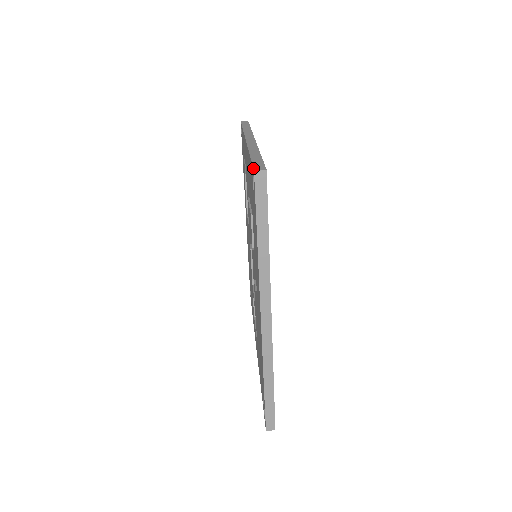
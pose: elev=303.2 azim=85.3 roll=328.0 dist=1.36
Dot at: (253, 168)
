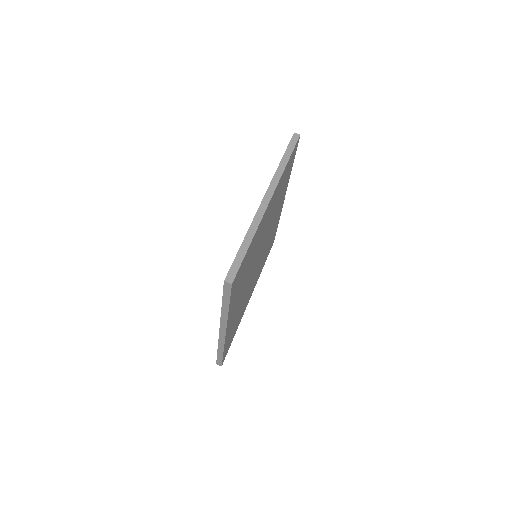
Dot at: (226, 276)
